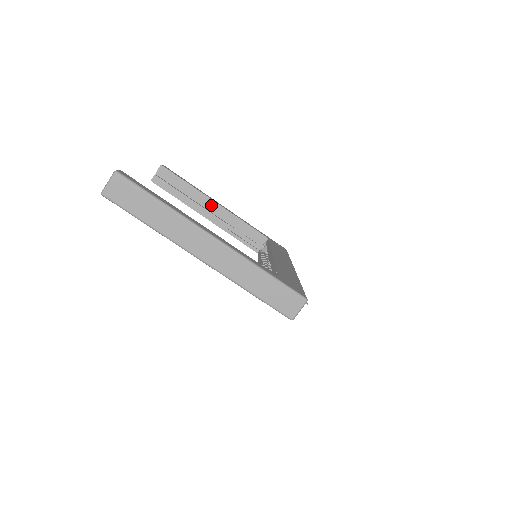
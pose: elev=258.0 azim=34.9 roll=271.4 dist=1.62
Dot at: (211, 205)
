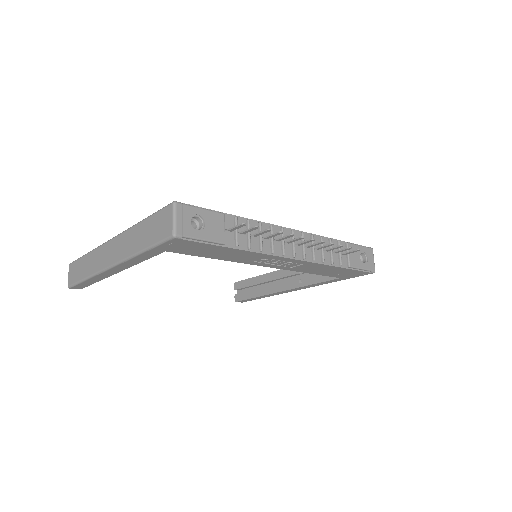
Dot at: (278, 276)
